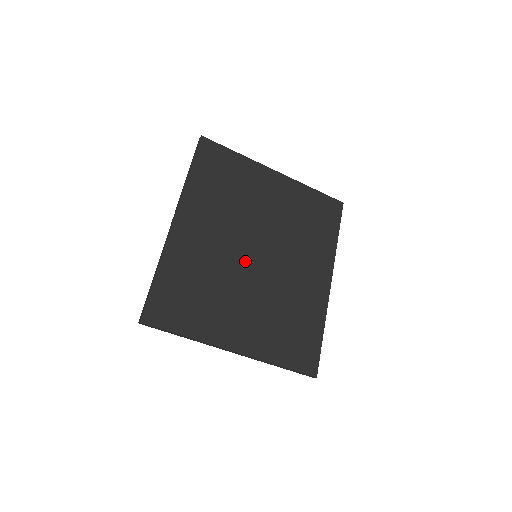
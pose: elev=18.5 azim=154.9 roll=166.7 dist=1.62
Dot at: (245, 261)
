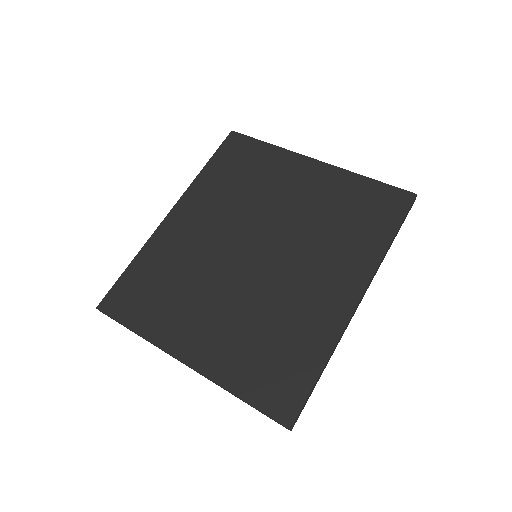
Dot at: (235, 259)
